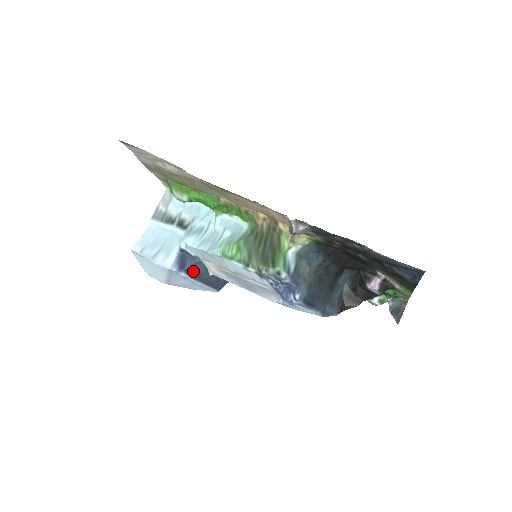
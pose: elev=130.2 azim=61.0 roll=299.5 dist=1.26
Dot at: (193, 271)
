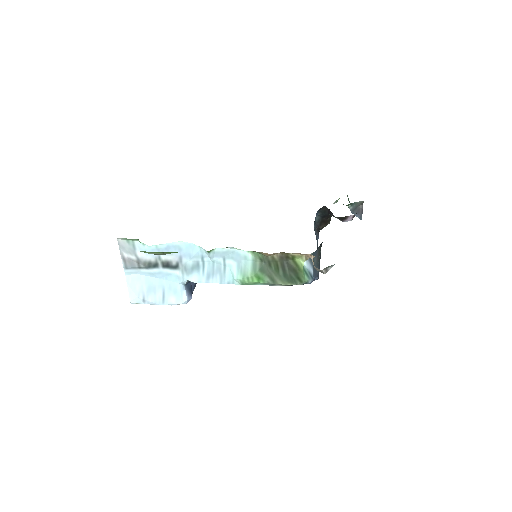
Dot at: occluded
